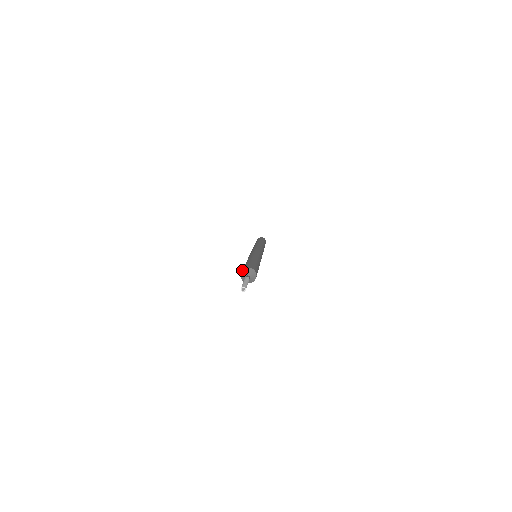
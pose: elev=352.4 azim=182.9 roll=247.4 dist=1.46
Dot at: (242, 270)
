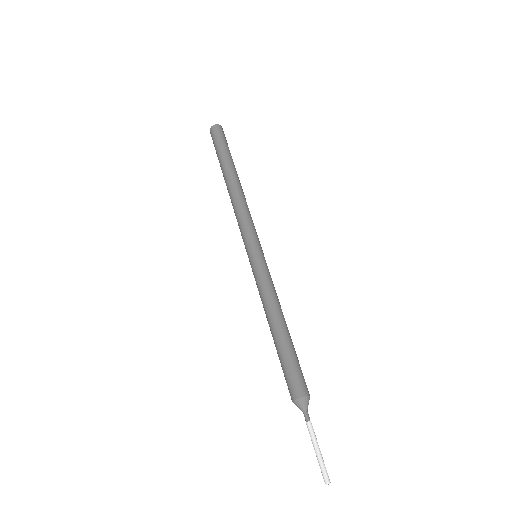
Dot at: (293, 401)
